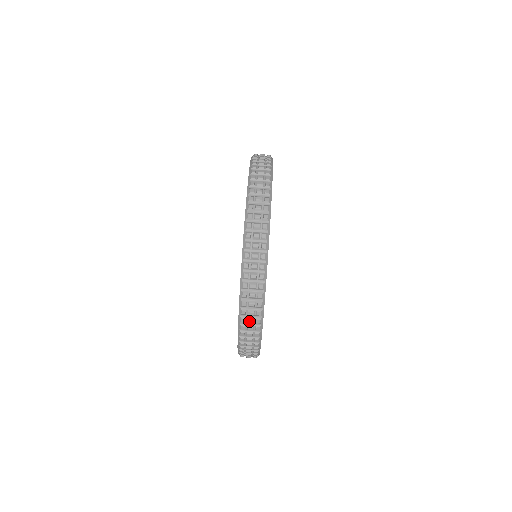
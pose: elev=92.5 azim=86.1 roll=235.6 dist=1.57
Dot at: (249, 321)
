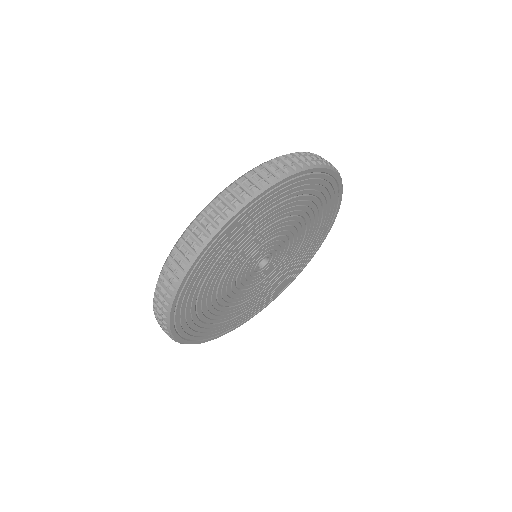
Dot at: (239, 189)
